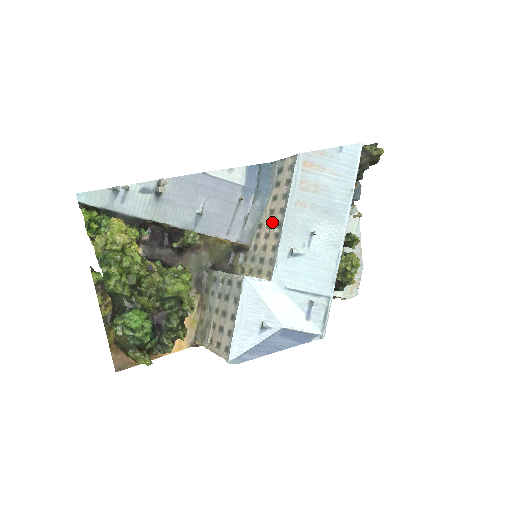
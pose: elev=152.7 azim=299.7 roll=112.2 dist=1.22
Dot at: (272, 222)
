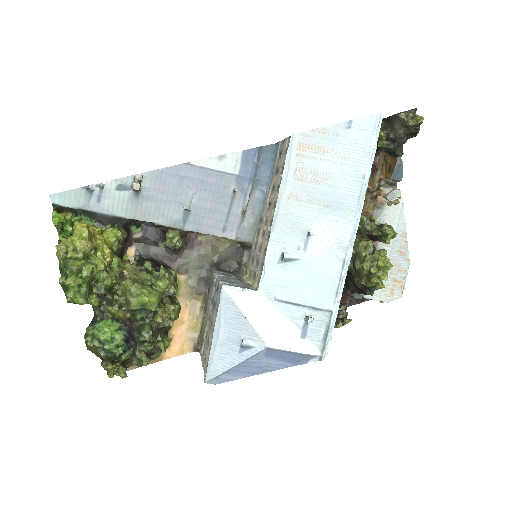
Dot at: (268, 218)
